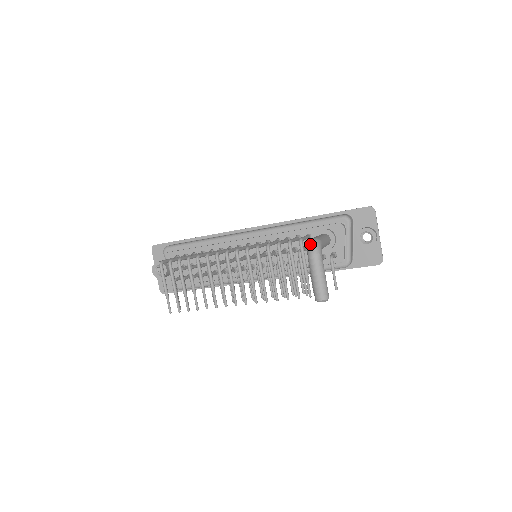
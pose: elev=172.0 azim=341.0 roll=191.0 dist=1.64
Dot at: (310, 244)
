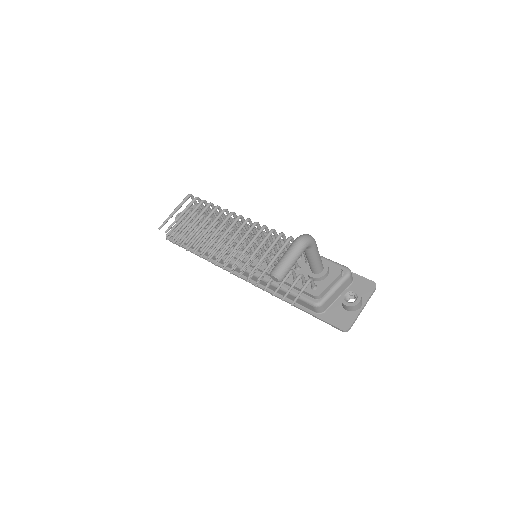
Dot at: occluded
